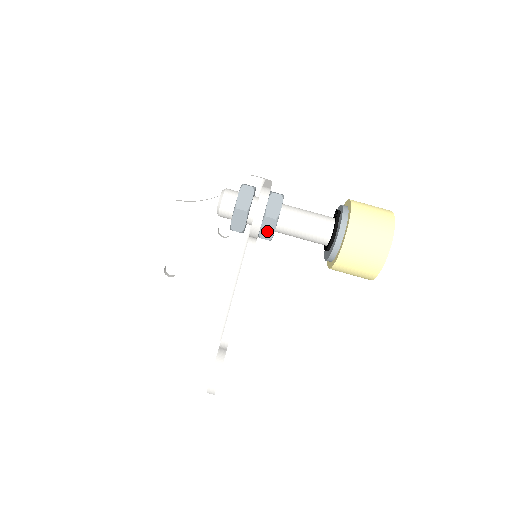
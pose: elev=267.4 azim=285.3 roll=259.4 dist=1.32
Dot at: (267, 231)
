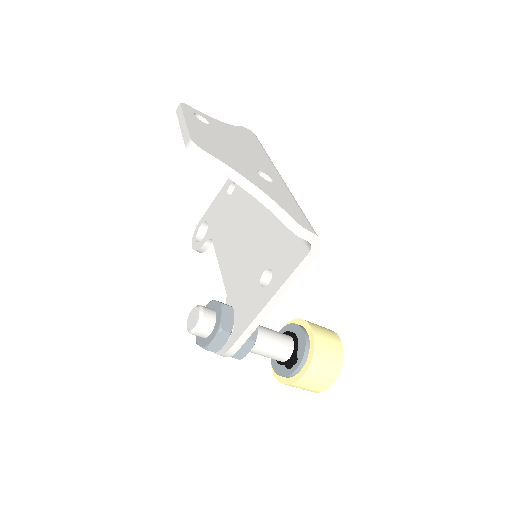
Dot at: occluded
